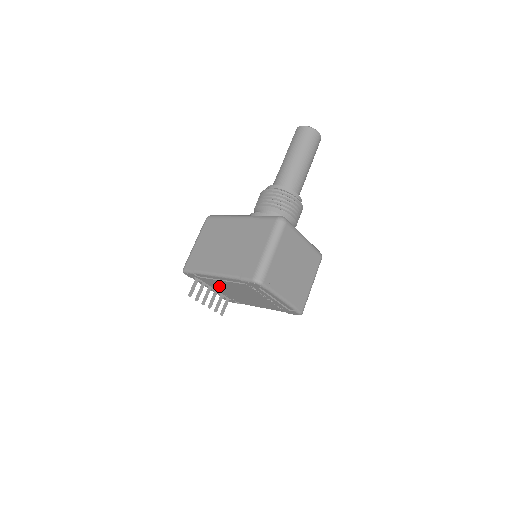
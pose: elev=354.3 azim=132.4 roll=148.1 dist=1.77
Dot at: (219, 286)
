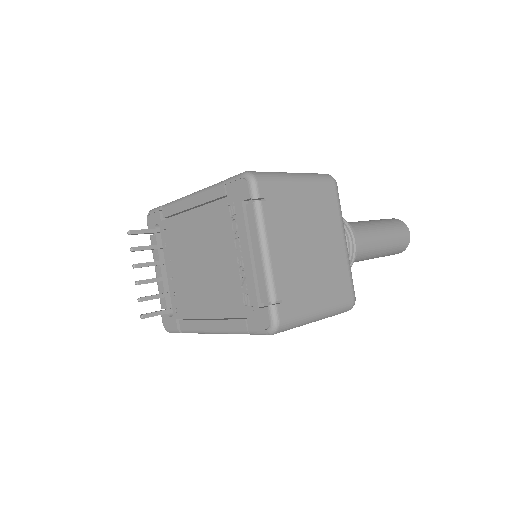
Dot at: (178, 246)
